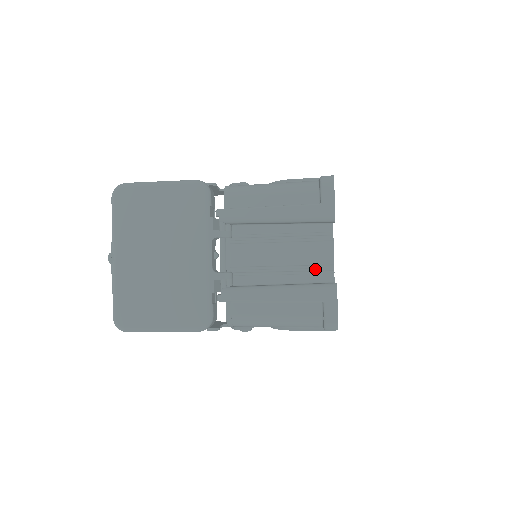
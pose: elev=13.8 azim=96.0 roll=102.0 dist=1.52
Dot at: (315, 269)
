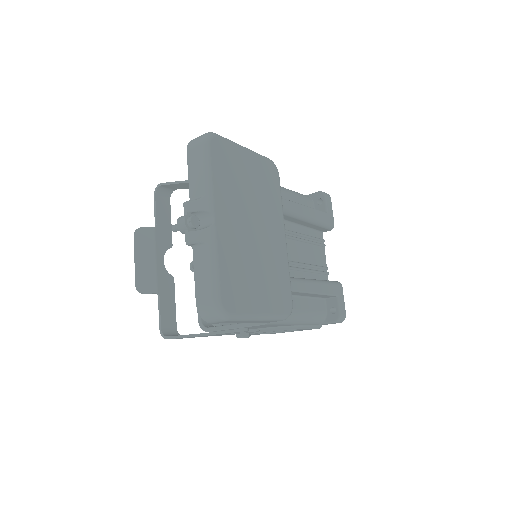
Dot at: (319, 269)
